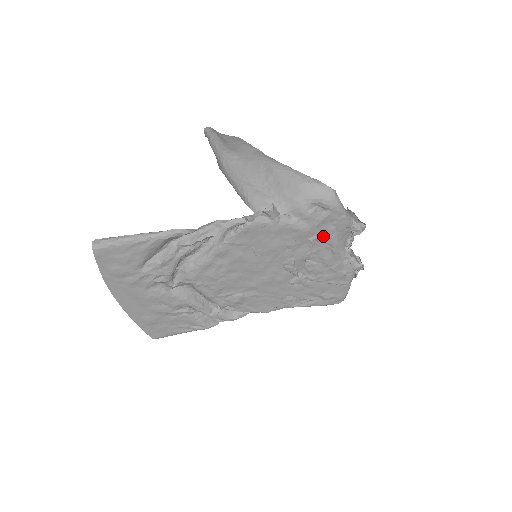
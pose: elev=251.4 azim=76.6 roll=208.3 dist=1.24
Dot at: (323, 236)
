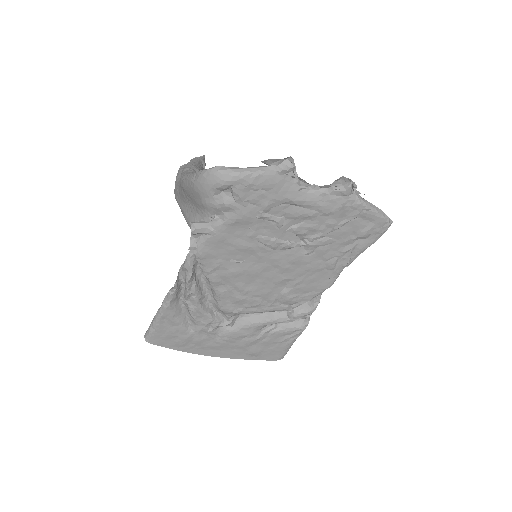
Dot at: (264, 205)
